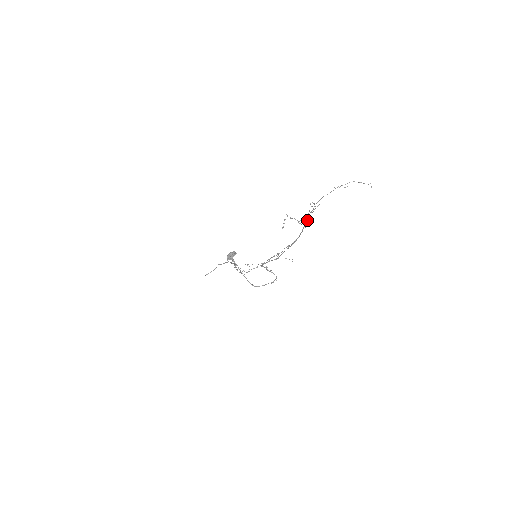
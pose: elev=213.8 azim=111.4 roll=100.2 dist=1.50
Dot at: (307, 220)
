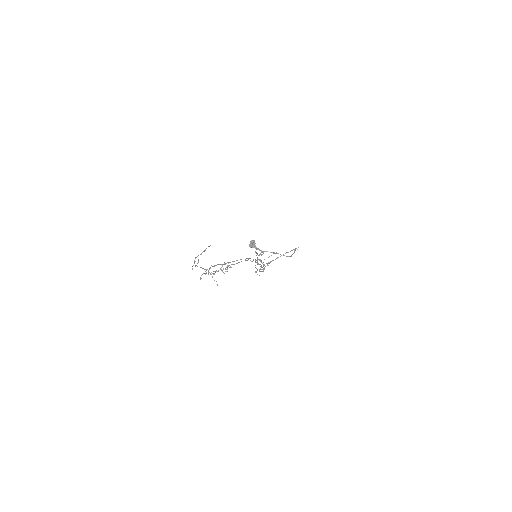
Dot at: occluded
